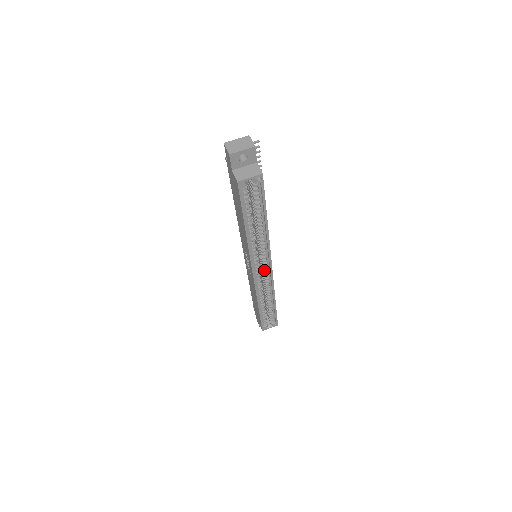
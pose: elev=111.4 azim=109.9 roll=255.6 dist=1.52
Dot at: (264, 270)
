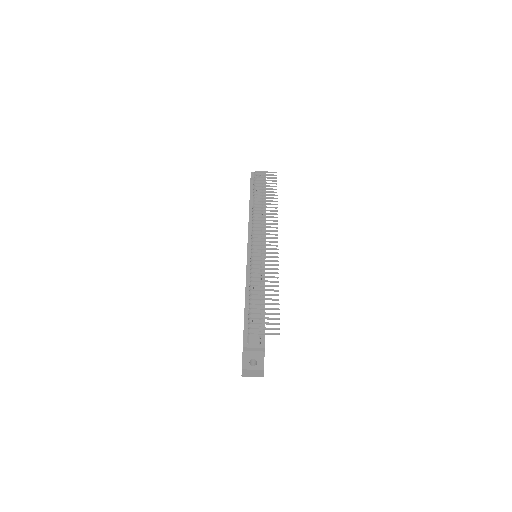
Dot at: occluded
